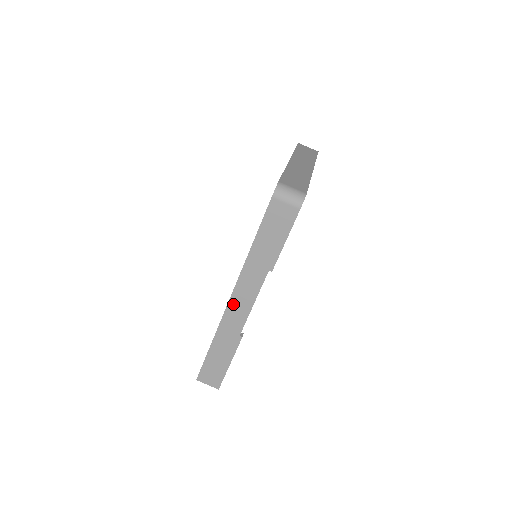
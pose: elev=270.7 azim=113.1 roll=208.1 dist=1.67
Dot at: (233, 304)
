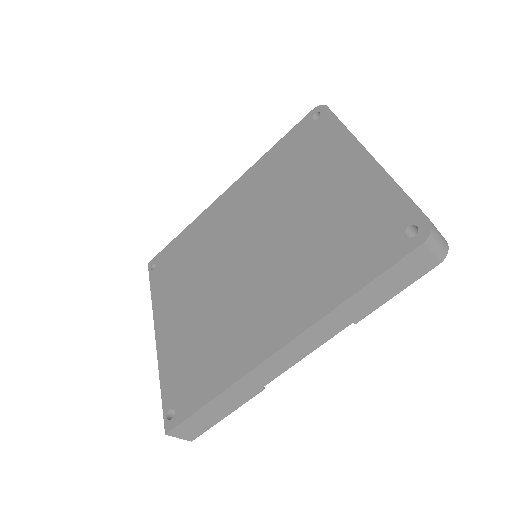
Dot at: (280, 355)
